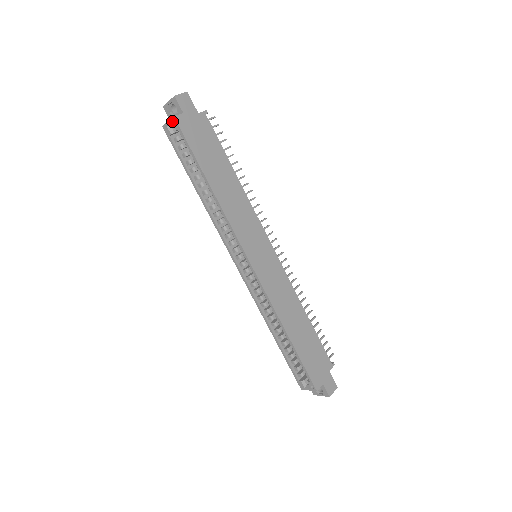
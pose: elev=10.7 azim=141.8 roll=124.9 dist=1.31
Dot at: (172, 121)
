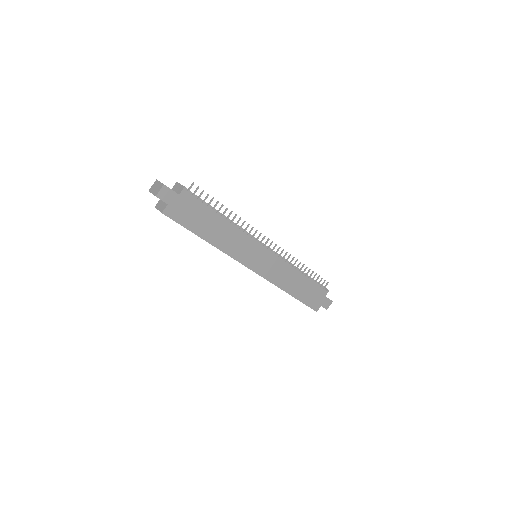
Dot at: occluded
